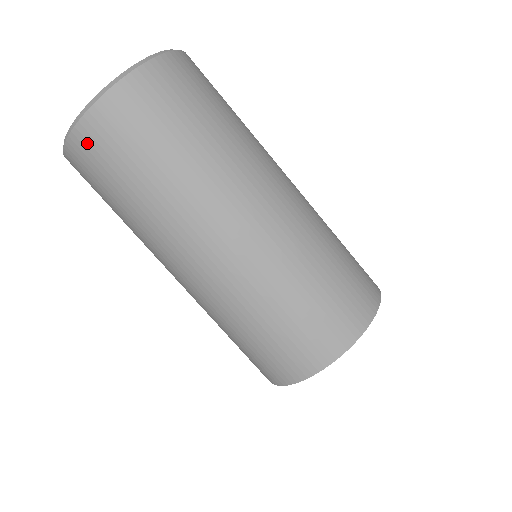
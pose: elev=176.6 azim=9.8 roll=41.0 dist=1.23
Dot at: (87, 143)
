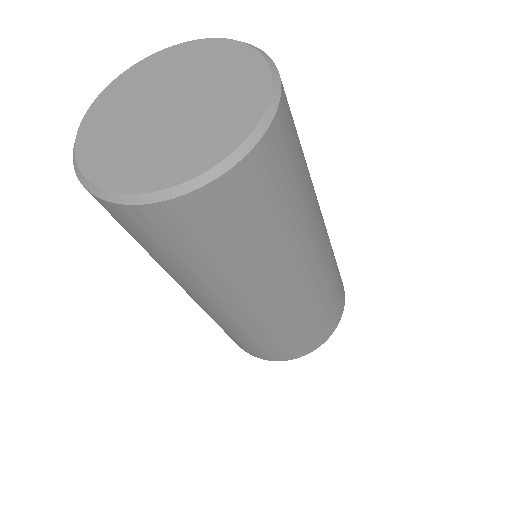
Dot at: (153, 220)
